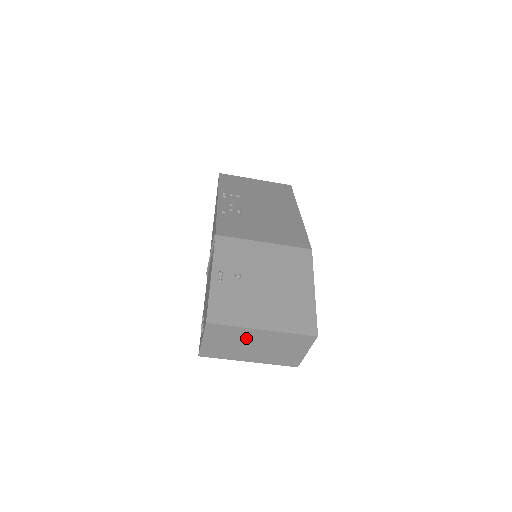
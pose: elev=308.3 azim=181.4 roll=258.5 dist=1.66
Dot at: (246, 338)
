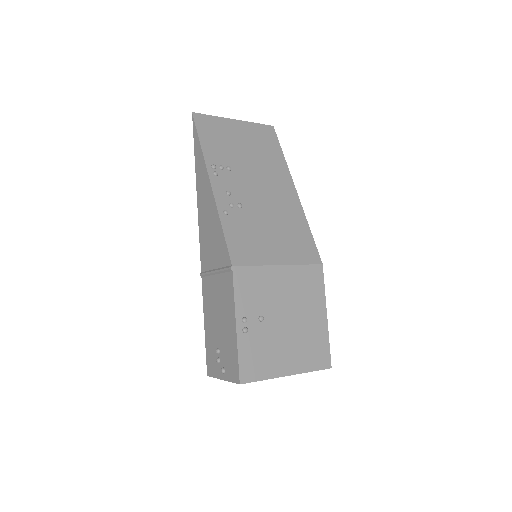
Dot at: occluded
